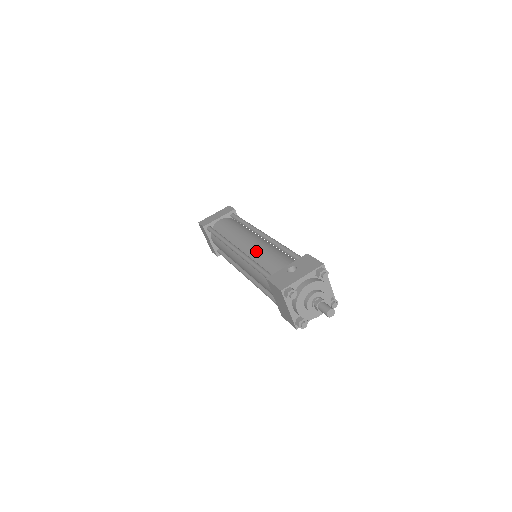
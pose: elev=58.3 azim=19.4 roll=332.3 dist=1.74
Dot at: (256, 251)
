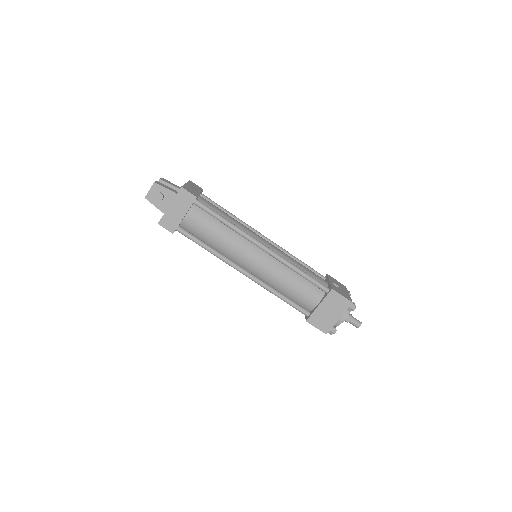
Dot at: (286, 256)
